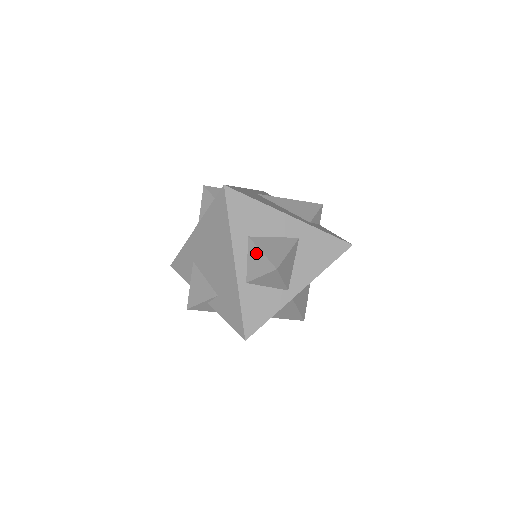
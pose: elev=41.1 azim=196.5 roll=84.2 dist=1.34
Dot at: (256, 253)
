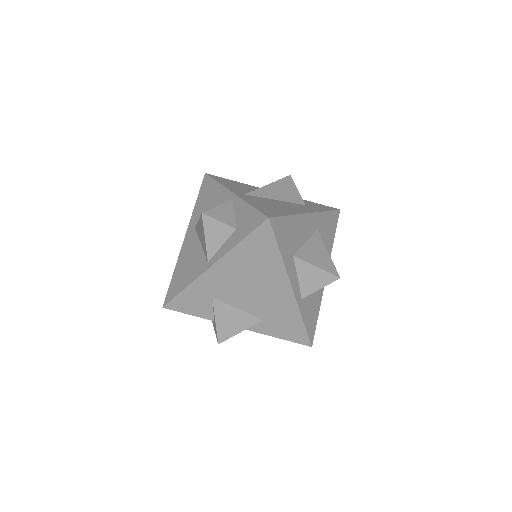
Dot at: (309, 269)
